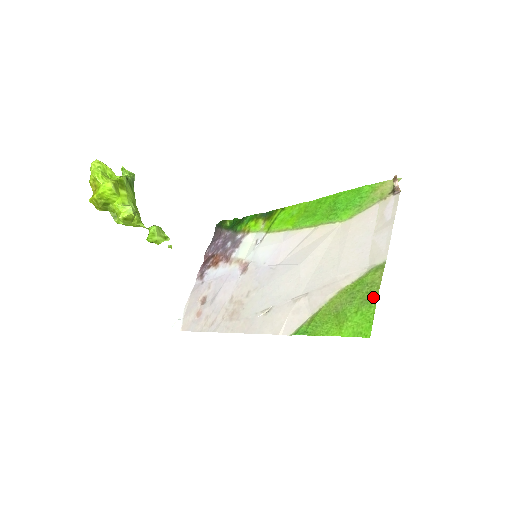
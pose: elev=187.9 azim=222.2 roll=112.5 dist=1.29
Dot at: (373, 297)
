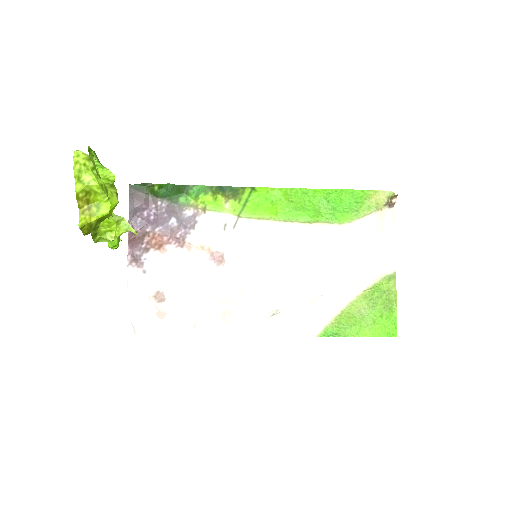
Dot at: (393, 304)
